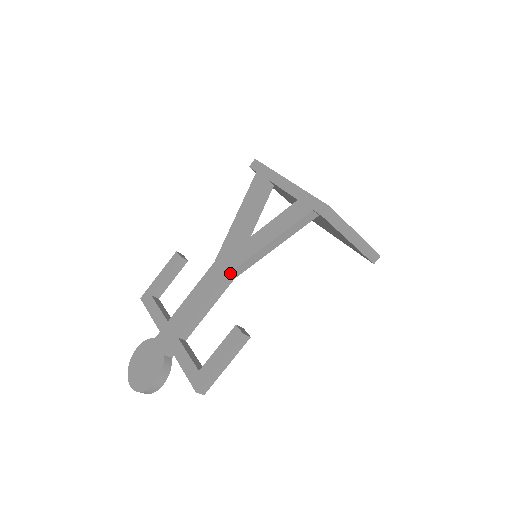
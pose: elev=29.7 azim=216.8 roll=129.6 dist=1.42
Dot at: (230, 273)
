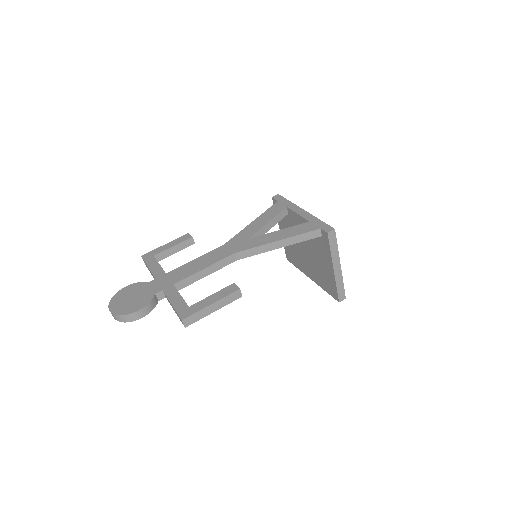
Dot at: (238, 252)
